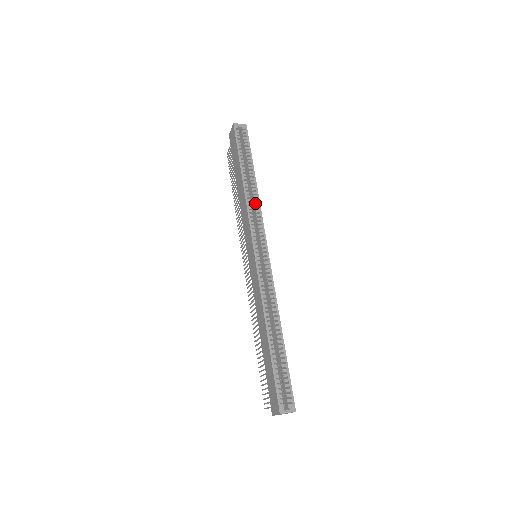
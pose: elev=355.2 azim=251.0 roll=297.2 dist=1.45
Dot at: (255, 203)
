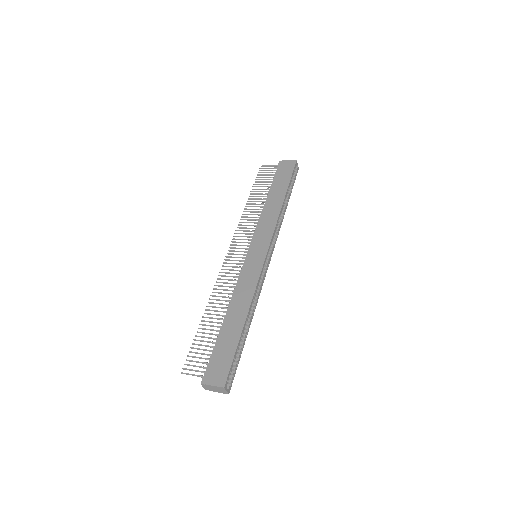
Dot at: (280, 223)
